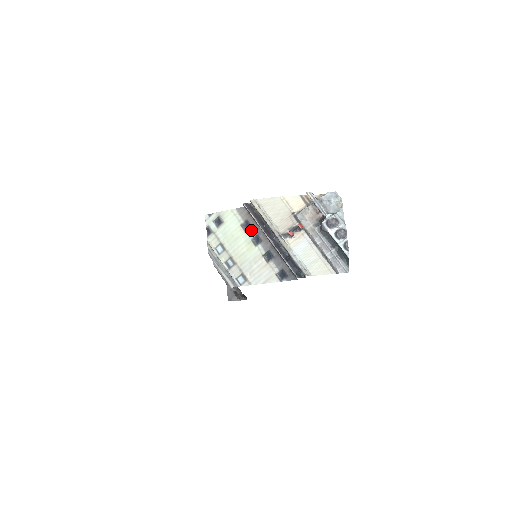
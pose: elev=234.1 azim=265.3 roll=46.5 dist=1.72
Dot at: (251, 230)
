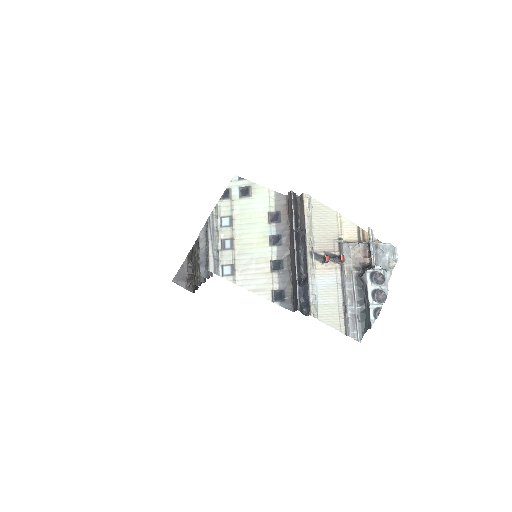
Dot at: (277, 225)
